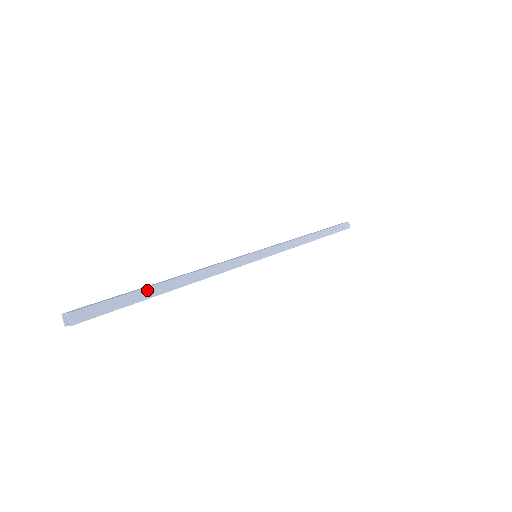
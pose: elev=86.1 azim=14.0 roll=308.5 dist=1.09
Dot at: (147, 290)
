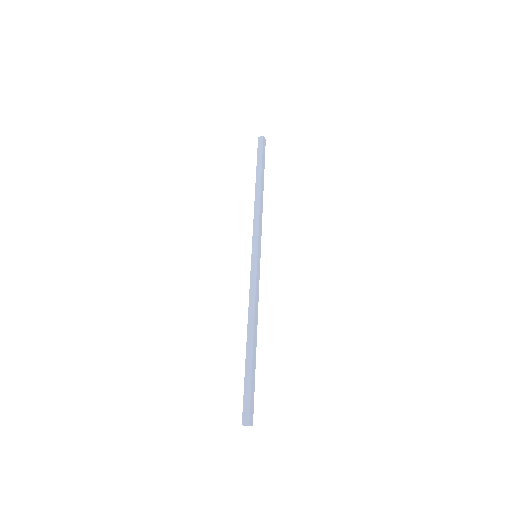
Dot at: (253, 364)
